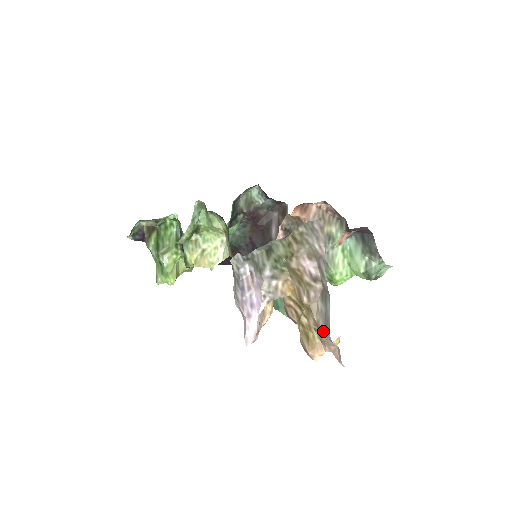
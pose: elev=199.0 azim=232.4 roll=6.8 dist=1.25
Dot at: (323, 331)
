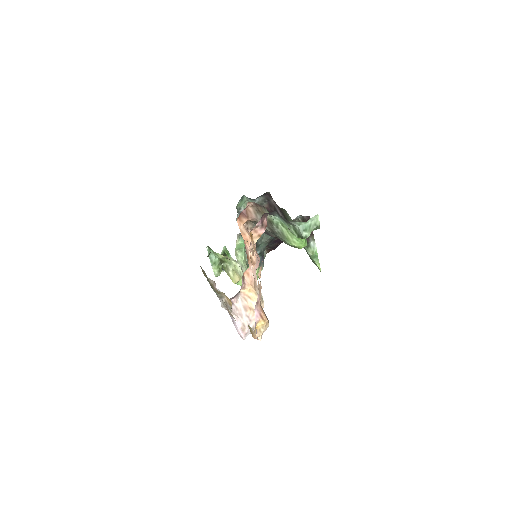
Dot at: occluded
